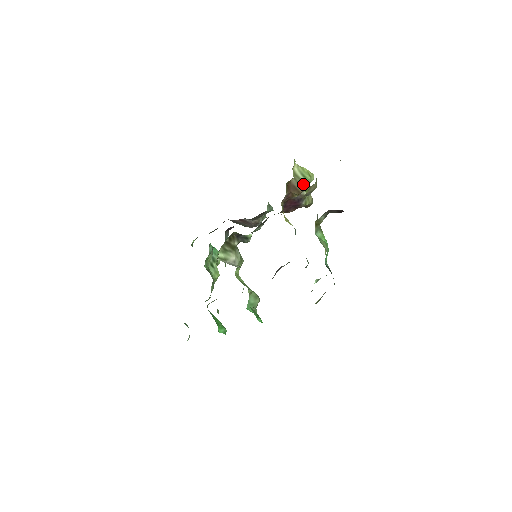
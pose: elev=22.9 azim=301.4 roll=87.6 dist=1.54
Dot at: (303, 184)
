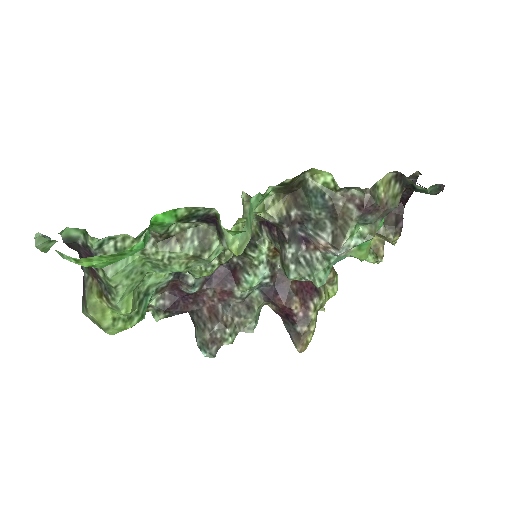
Dot at: (334, 269)
